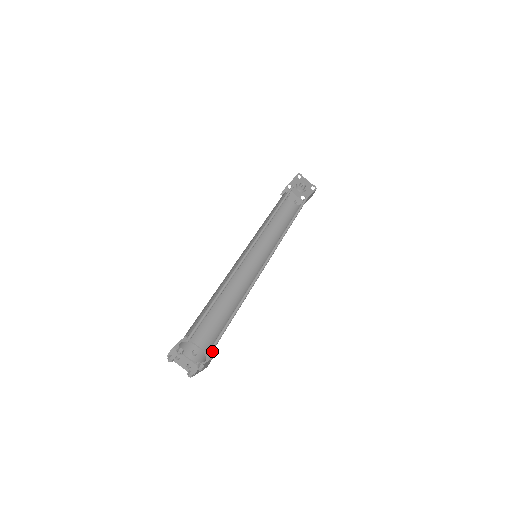
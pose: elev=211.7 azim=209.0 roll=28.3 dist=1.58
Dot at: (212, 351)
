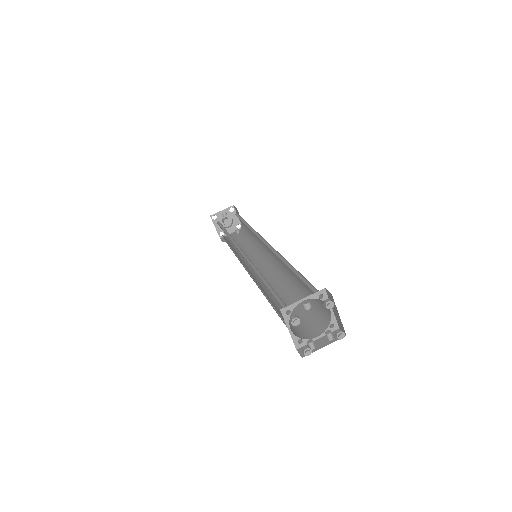
Dot at: occluded
